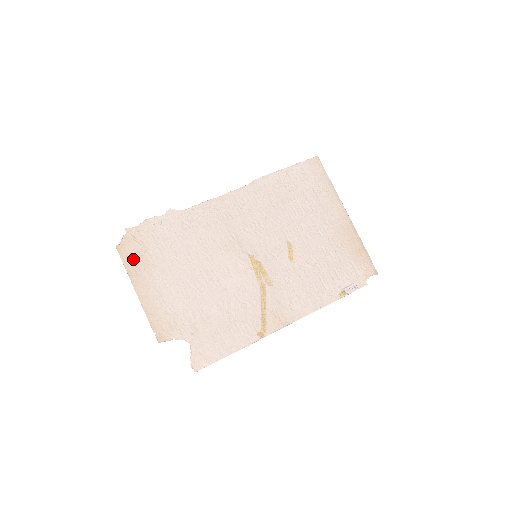
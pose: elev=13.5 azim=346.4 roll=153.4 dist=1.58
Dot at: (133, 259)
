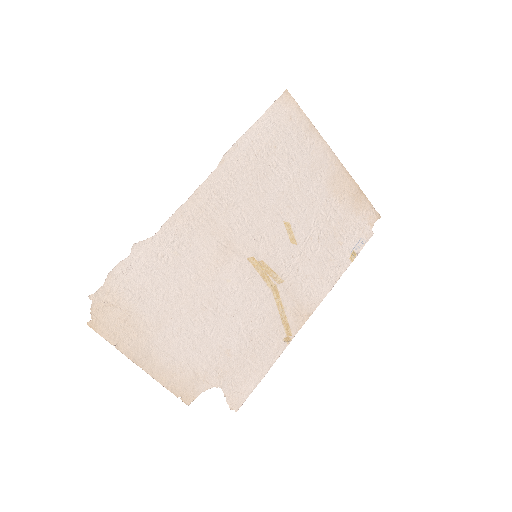
Dot at: (117, 329)
